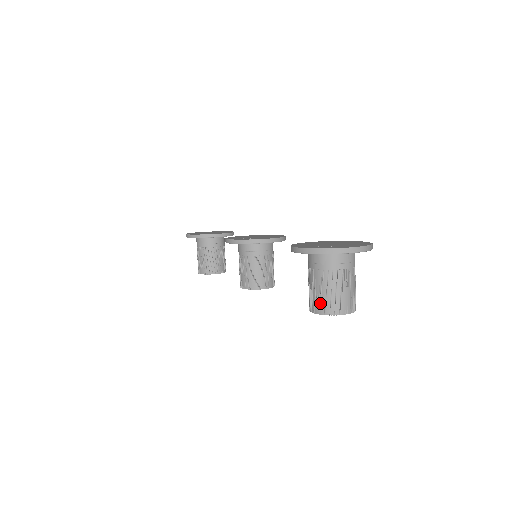
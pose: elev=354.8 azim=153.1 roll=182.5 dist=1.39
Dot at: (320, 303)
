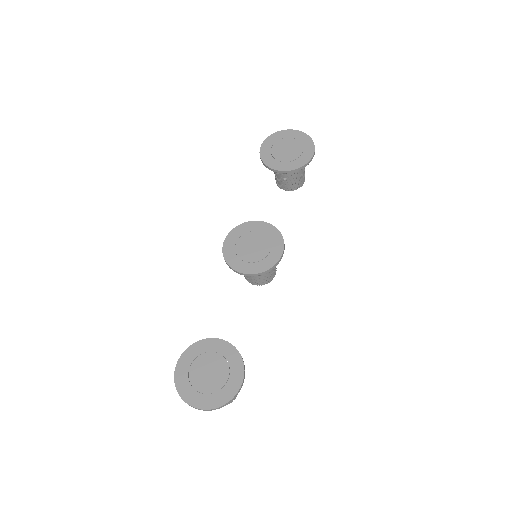
Dot at: occluded
